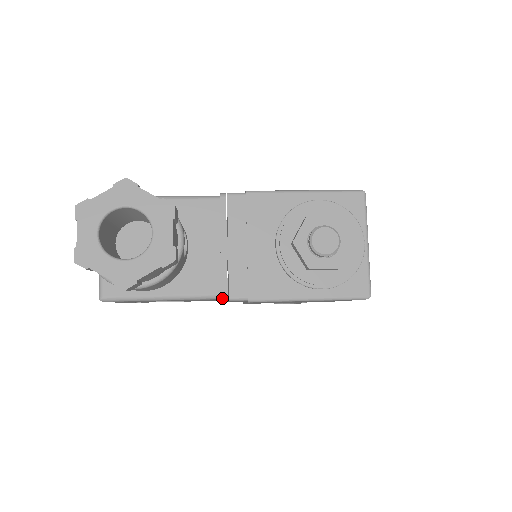
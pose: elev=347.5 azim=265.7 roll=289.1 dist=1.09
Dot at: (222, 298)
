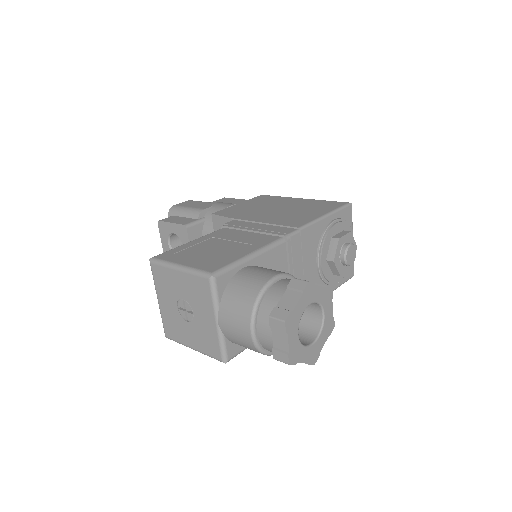
Dot at: occluded
